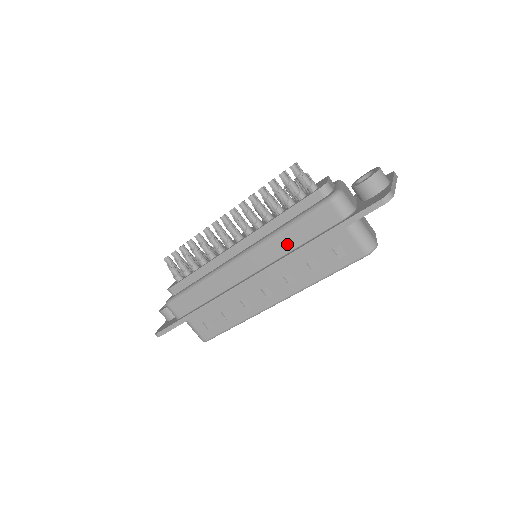
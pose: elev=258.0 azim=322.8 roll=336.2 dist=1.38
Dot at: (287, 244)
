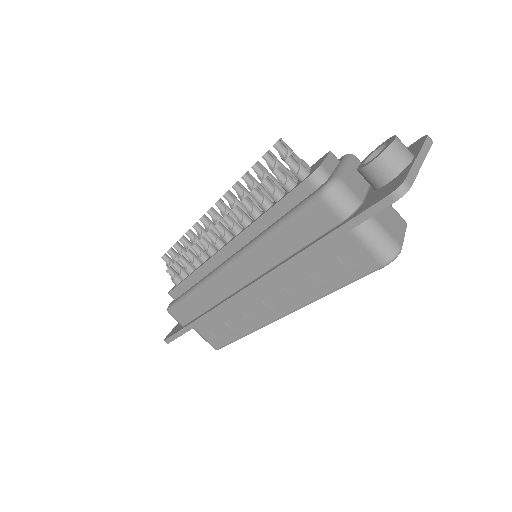
Dot at: (277, 251)
